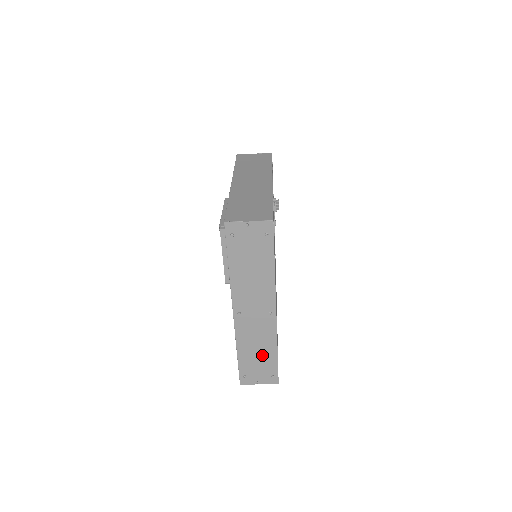
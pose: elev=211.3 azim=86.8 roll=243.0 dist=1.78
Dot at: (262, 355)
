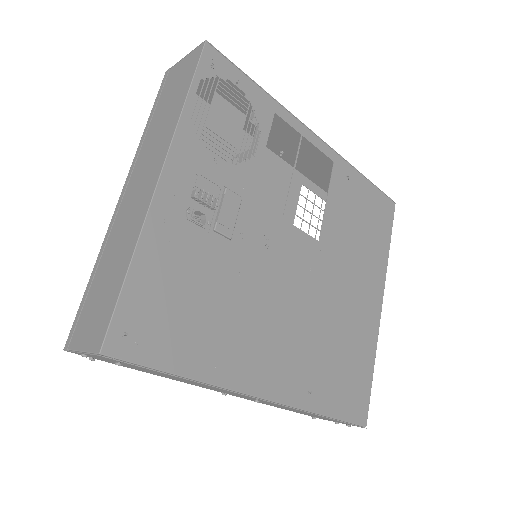
Dot at: occluded
